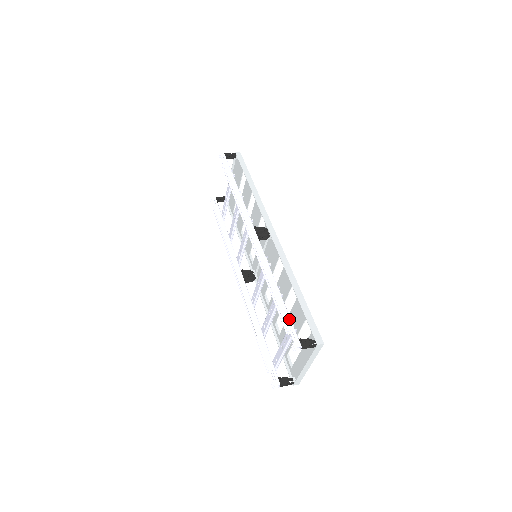
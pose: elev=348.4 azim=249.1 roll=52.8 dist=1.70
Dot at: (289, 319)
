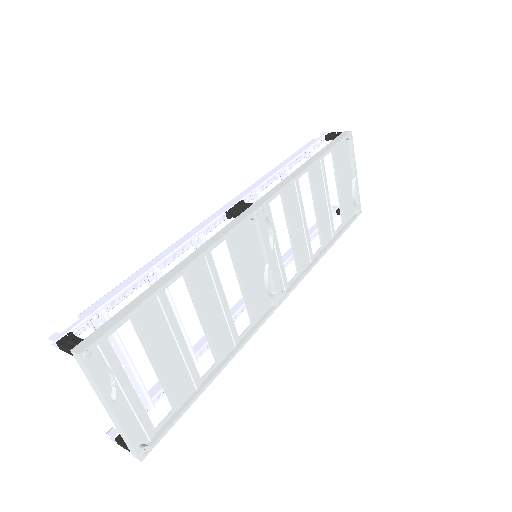
Dot at: (101, 304)
